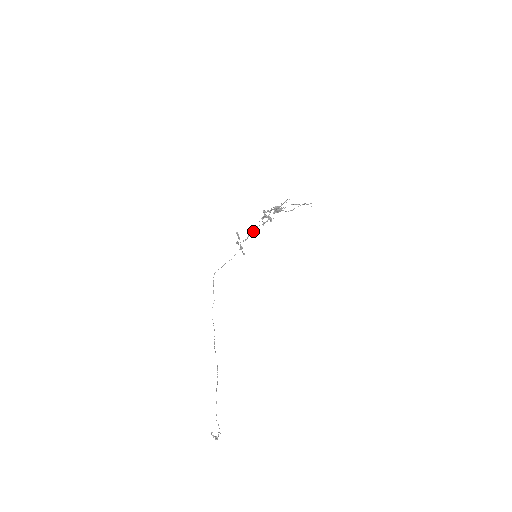
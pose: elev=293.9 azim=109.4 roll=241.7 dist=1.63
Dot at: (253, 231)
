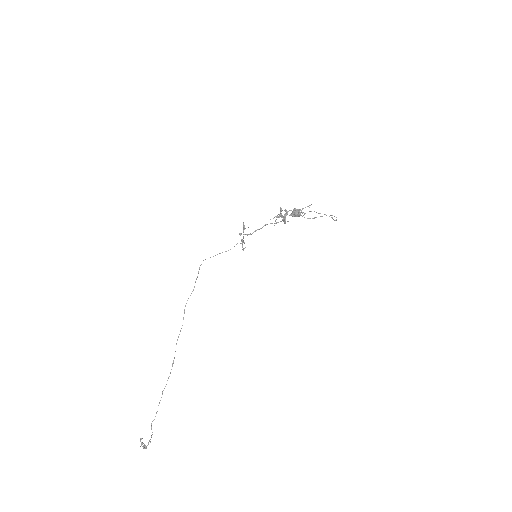
Dot at: (262, 227)
